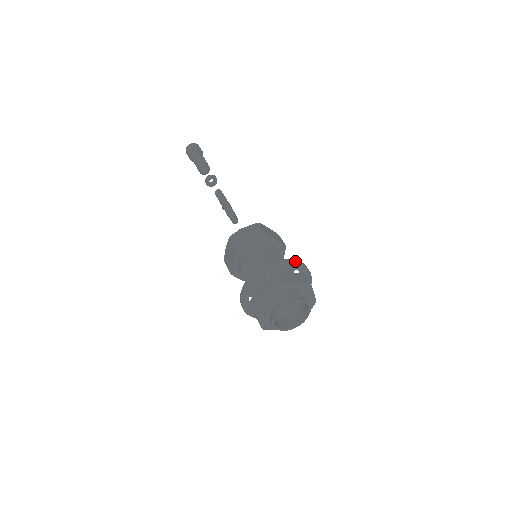
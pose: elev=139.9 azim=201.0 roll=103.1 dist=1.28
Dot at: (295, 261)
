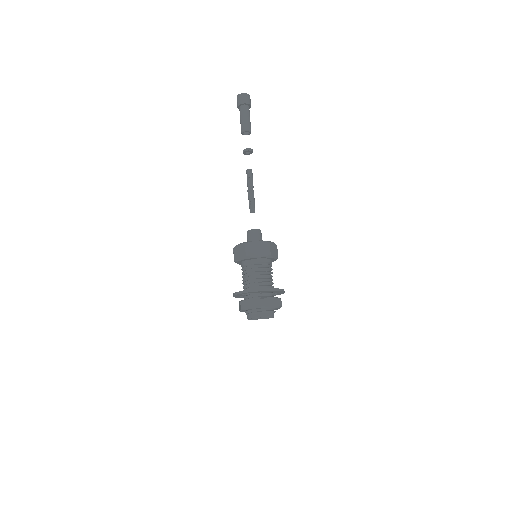
Dot at: (255, 291)
